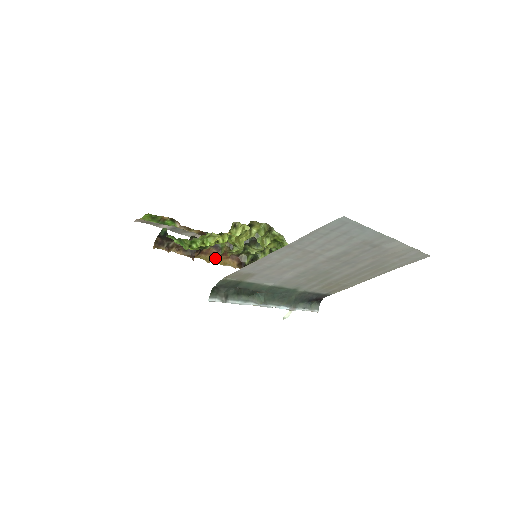
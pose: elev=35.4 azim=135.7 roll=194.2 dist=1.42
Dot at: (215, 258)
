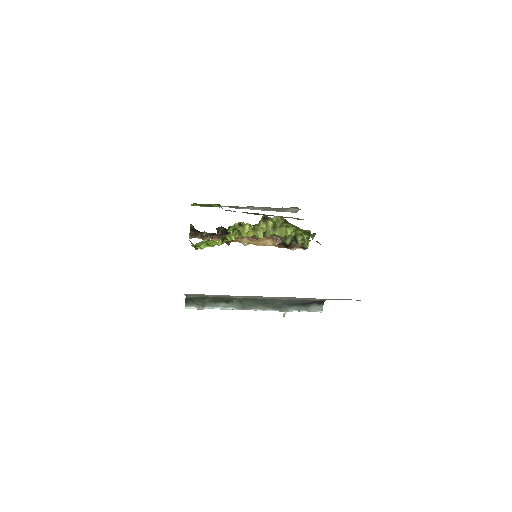
Dot at: (252, 241)
